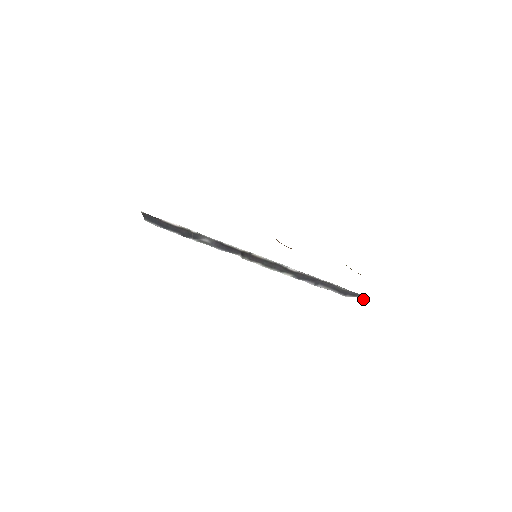
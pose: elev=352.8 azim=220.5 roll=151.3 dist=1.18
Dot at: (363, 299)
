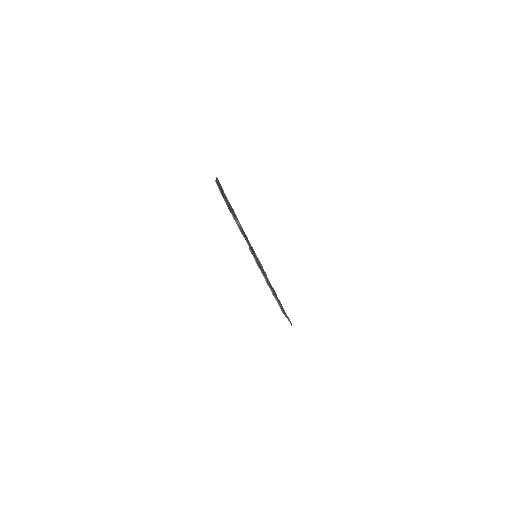
Dot at: (290, 323)
